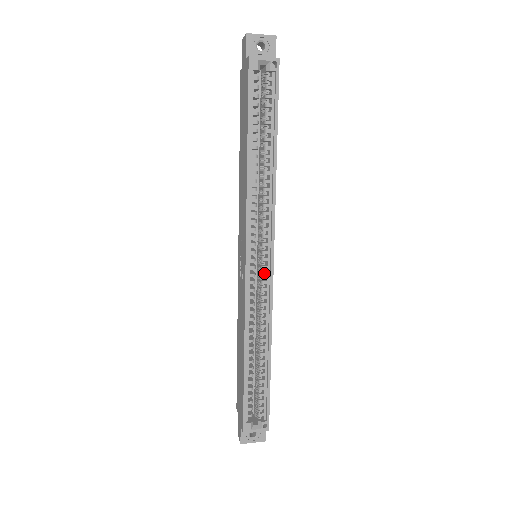
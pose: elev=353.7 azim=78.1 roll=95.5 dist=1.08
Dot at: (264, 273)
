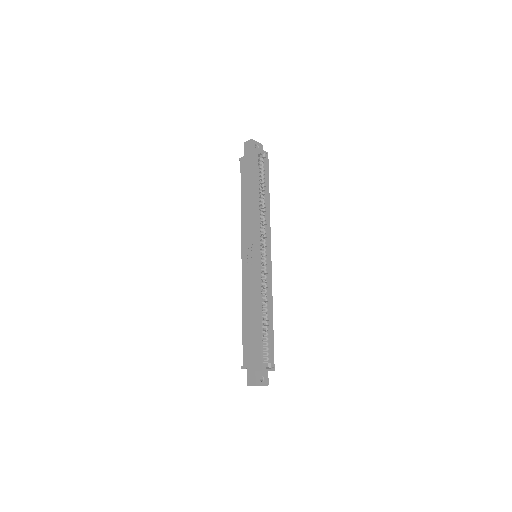
Dot at: (266, 262)
